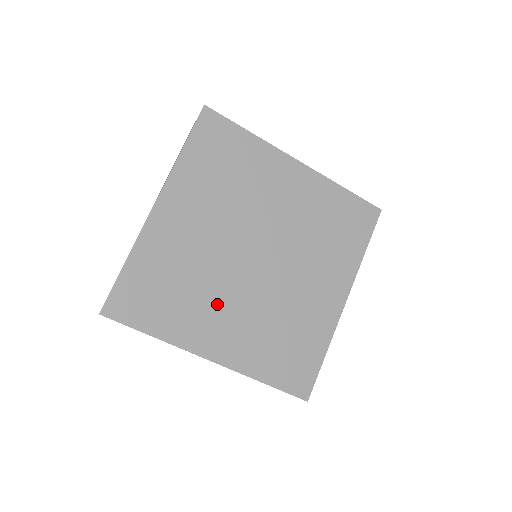
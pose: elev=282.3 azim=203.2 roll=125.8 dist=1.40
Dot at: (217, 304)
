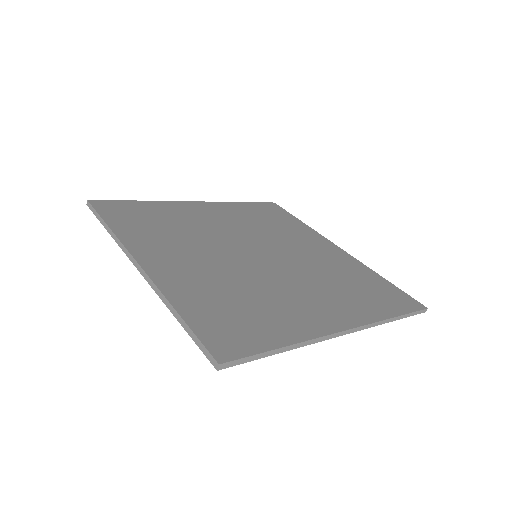
Dot at: (285, 294)
